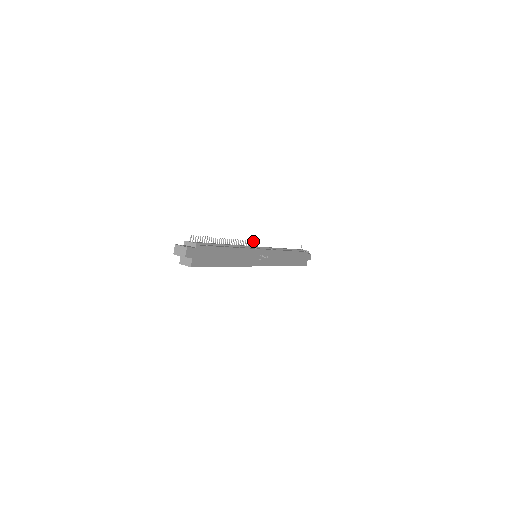
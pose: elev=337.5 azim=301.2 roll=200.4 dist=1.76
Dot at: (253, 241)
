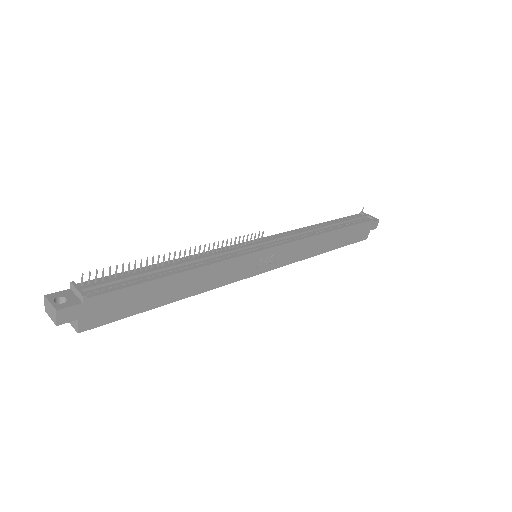
Dot at: (251, 234)
